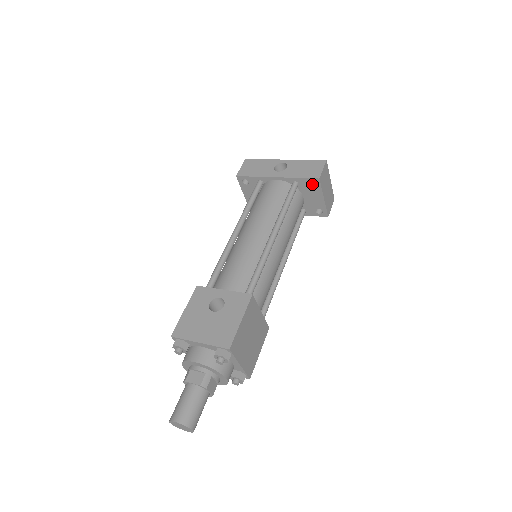
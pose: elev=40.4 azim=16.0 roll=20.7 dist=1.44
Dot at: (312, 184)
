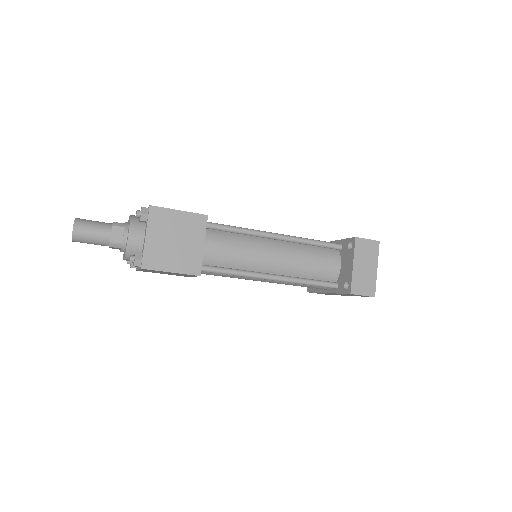
Dot at: occluded
